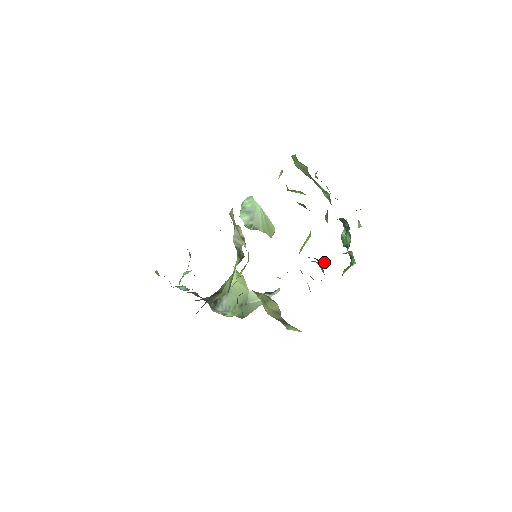
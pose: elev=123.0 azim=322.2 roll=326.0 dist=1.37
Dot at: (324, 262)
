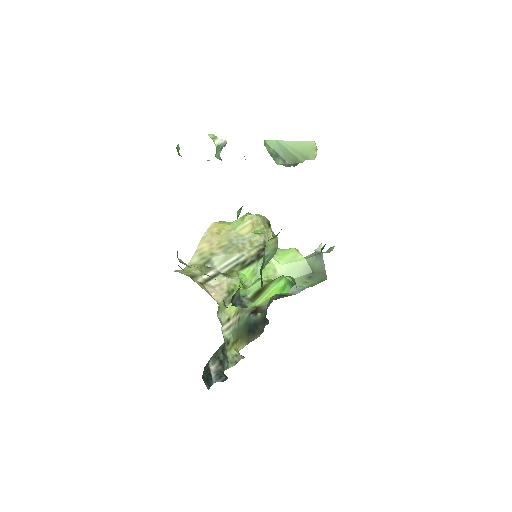
Dot at: occluded
